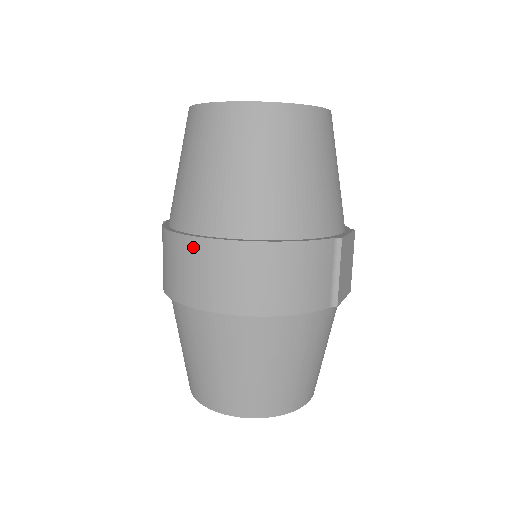
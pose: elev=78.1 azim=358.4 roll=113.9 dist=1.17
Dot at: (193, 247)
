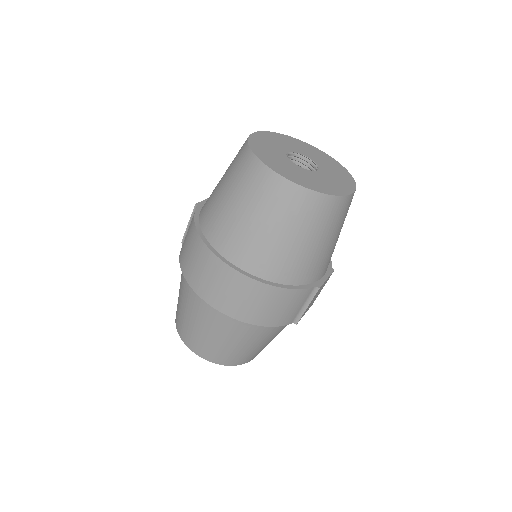
Dot at: (213, 261)
